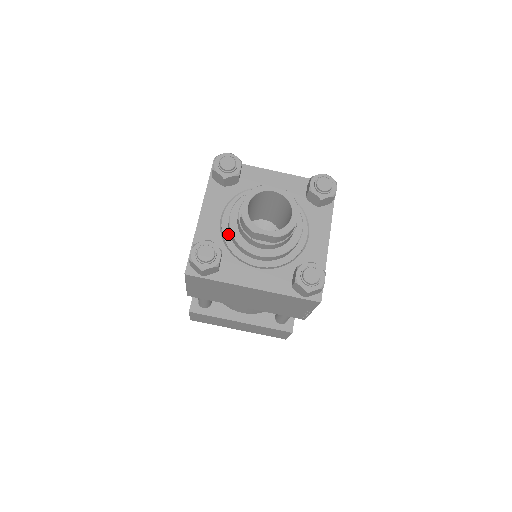
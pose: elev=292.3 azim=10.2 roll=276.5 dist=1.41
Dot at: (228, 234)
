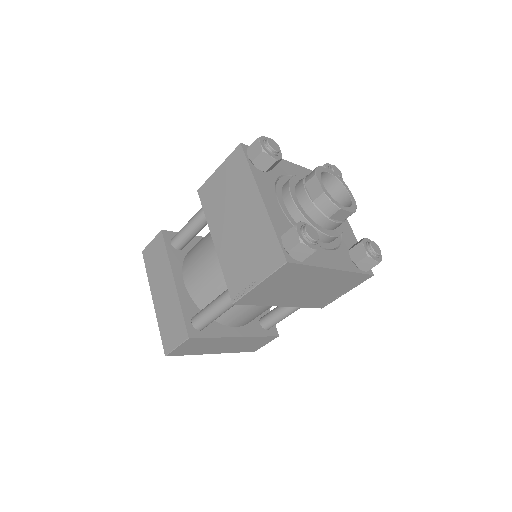
Dot at: (292, 219)
